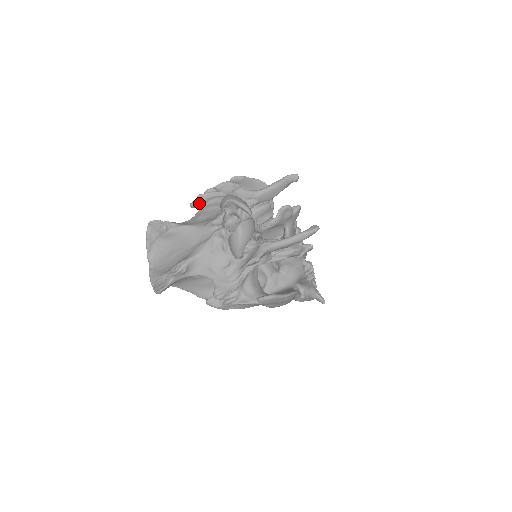
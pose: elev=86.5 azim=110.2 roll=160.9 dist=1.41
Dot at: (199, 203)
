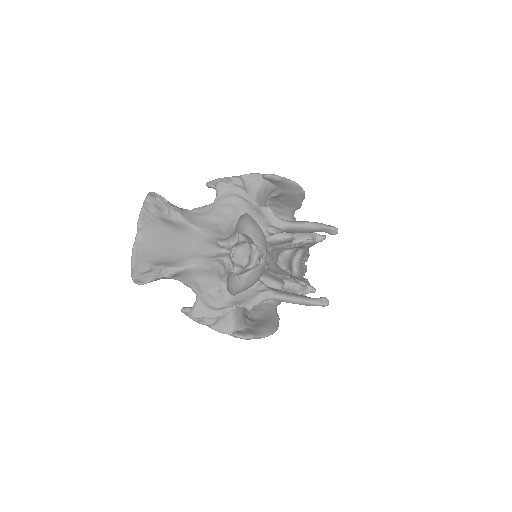
Dot at: (217, 192)
